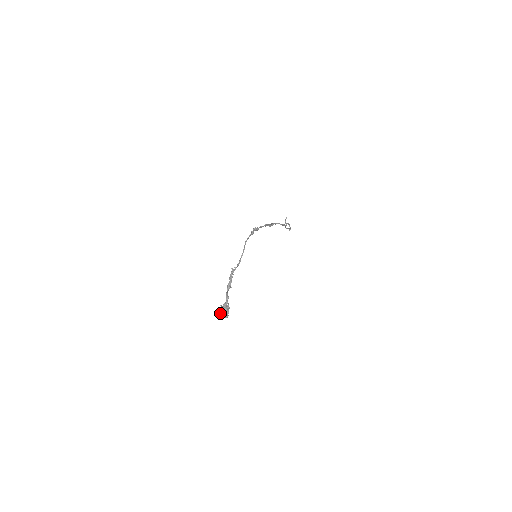
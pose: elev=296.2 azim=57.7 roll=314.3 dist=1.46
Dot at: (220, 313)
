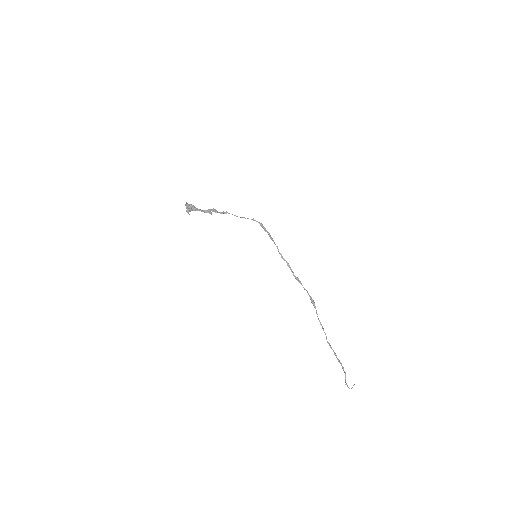
Dot at: (187, 203)
